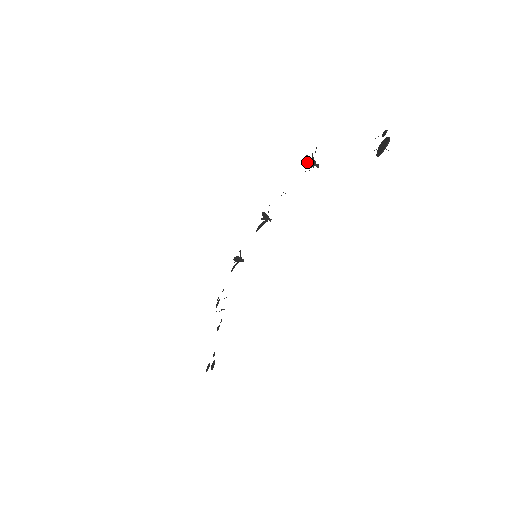
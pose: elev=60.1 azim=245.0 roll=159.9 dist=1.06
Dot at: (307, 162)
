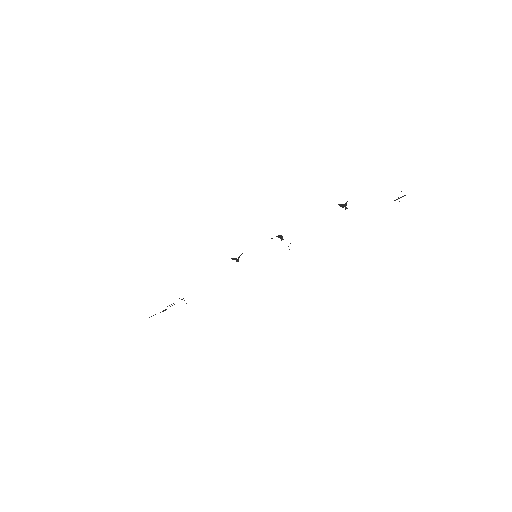
Dot at: (340, 206)
